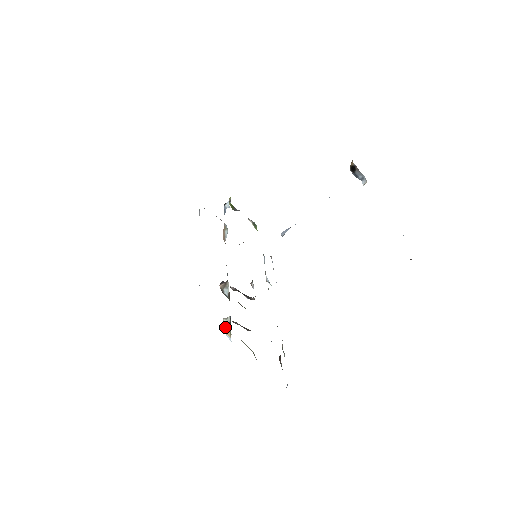
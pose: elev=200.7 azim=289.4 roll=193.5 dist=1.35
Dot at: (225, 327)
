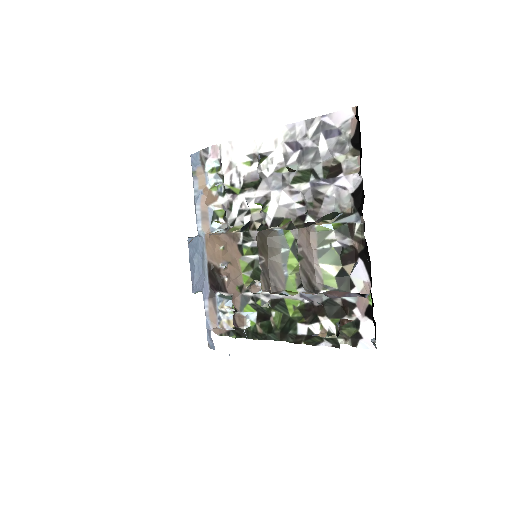
Dot at: occluded
